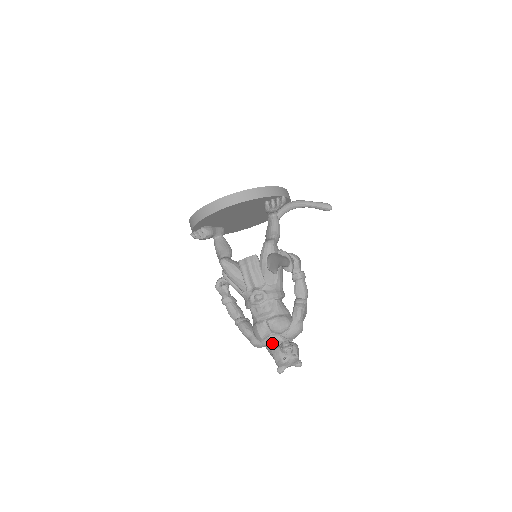
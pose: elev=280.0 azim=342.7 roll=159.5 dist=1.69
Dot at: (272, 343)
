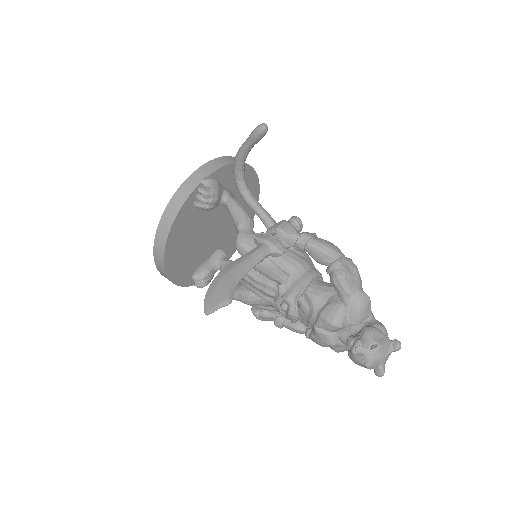
Dot at: occluded
